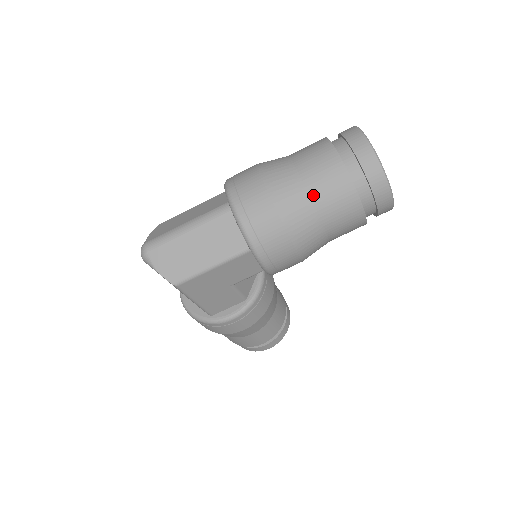
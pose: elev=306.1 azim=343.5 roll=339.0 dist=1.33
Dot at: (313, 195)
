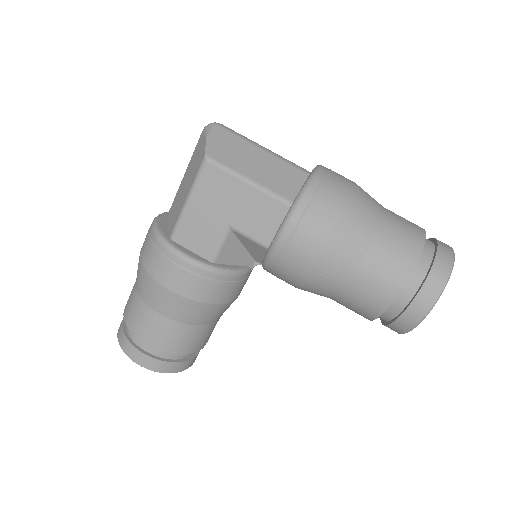
Dot at: (383, 228)
